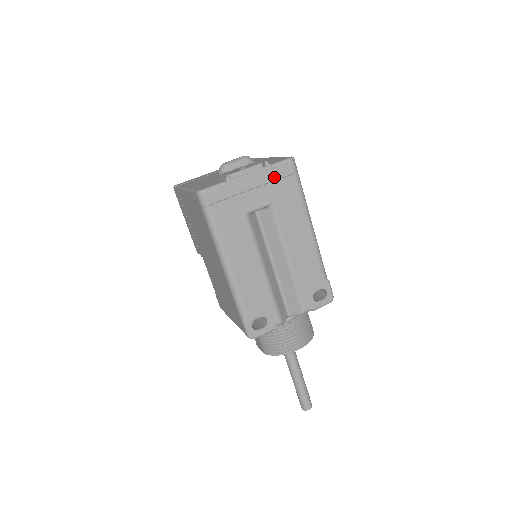
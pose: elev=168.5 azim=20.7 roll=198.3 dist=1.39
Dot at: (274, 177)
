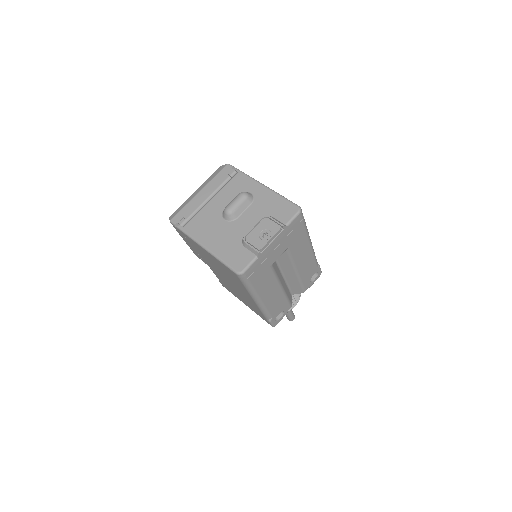
Dot at: (289, 232)
